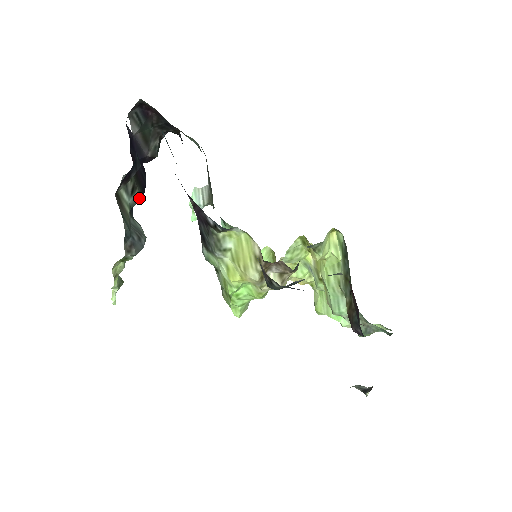
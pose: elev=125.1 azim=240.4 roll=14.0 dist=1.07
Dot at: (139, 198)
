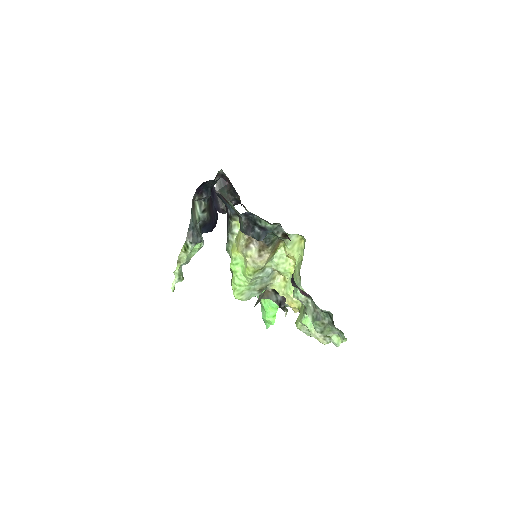
Dot at: (207, 219)
